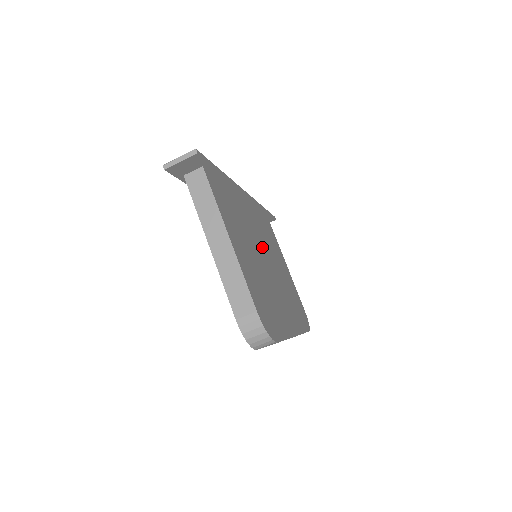
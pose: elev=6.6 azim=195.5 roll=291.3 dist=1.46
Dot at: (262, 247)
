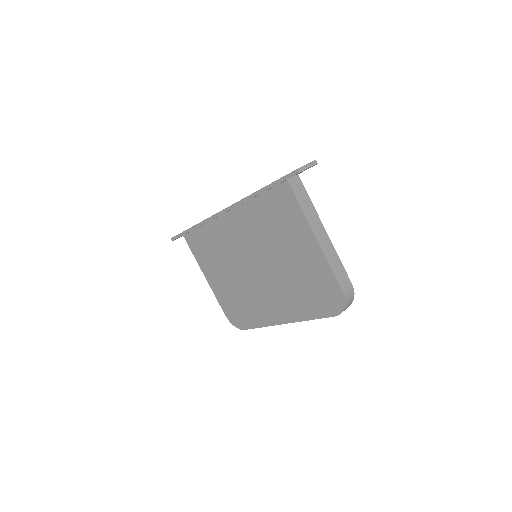
Dot at: occluded
